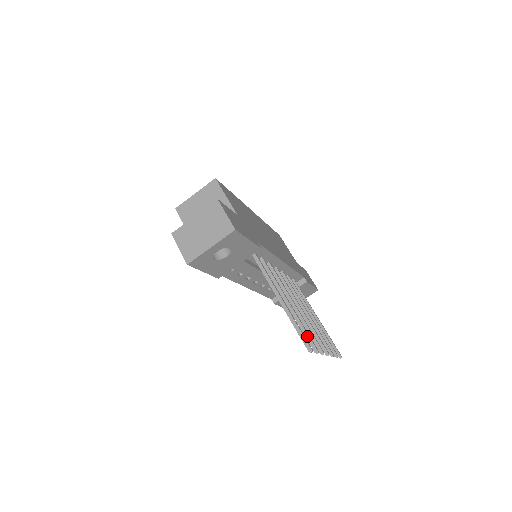
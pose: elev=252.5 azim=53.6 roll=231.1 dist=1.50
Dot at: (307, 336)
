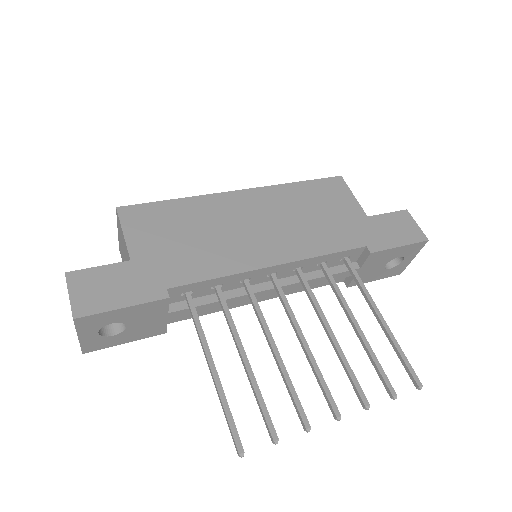
Dot at: (262, 414)
